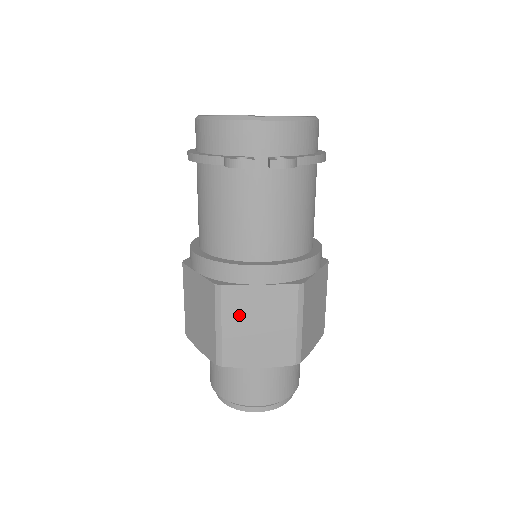
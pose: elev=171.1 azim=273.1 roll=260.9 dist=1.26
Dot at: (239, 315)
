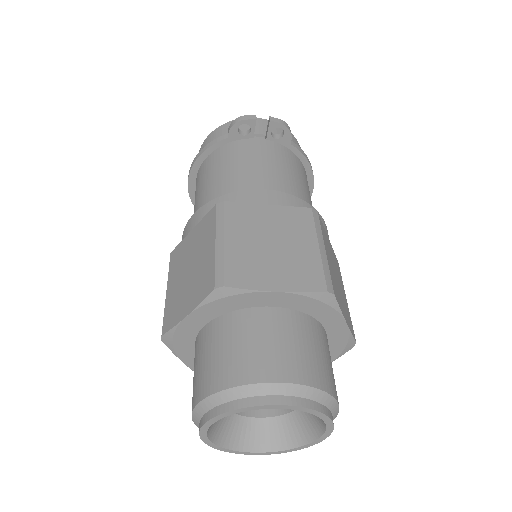
Dot at: (246, 230)
